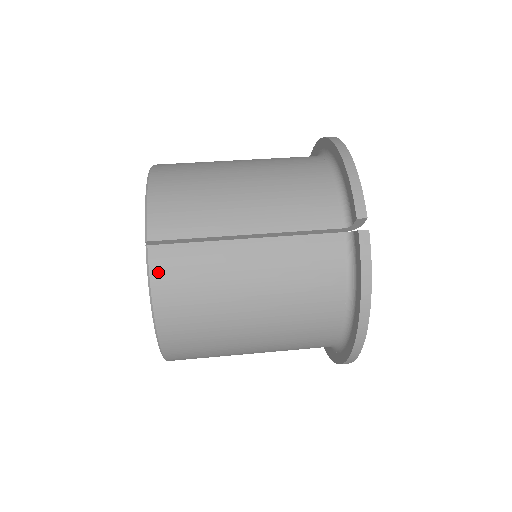
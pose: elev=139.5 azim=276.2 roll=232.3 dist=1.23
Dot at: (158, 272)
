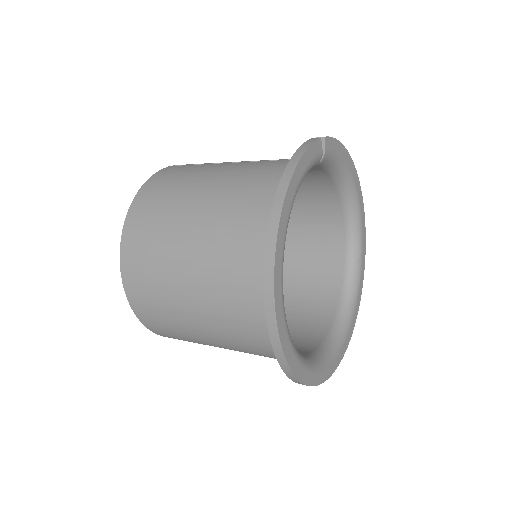
Dot at: (162, 172)
